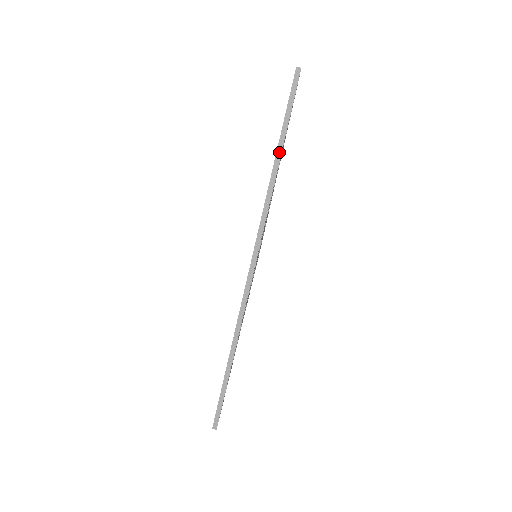
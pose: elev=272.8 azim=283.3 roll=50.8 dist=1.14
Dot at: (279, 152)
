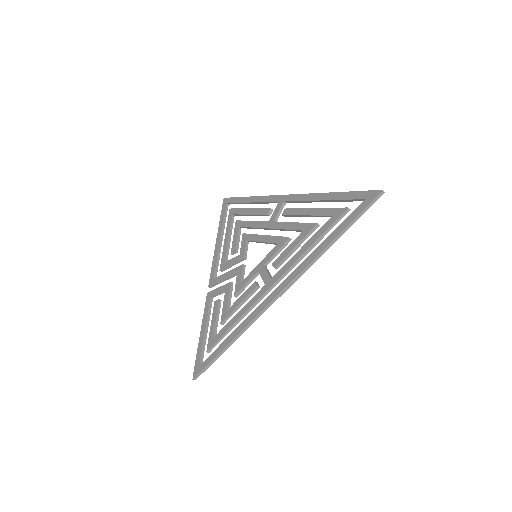
Dot at: (336, 239)
